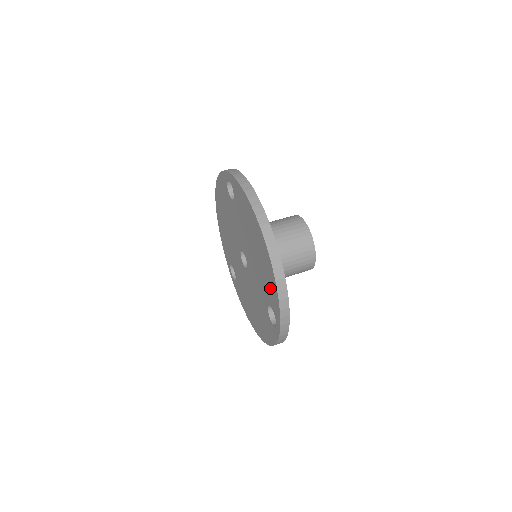
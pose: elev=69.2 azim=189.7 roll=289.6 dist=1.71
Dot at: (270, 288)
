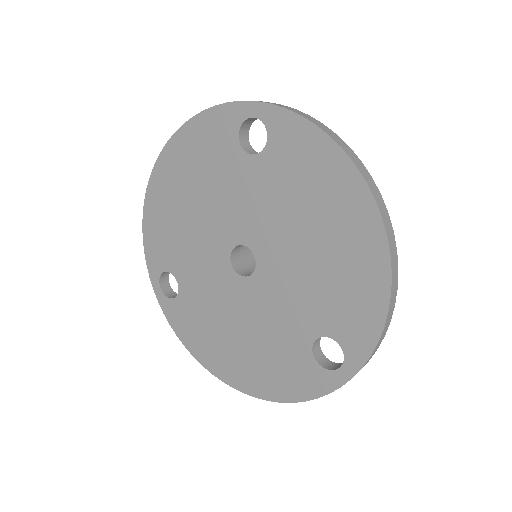
Dot at: (354, 307)
